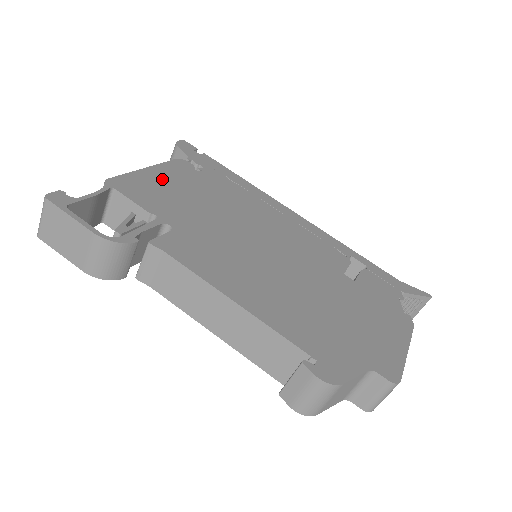
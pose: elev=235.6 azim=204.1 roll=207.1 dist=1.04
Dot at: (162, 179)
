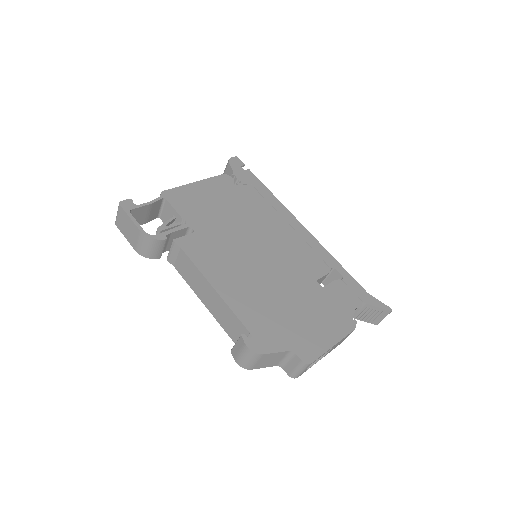
Dot at: (203, 192)
